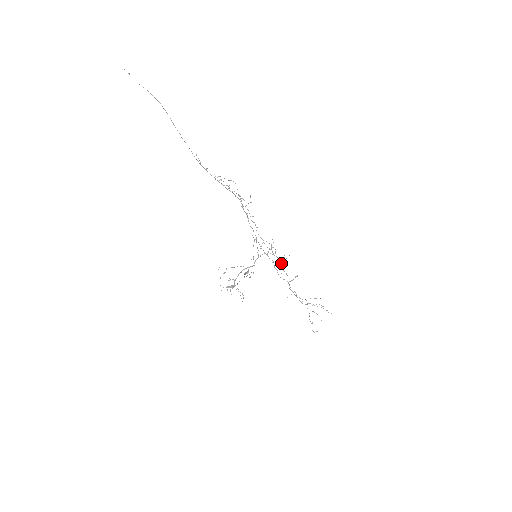
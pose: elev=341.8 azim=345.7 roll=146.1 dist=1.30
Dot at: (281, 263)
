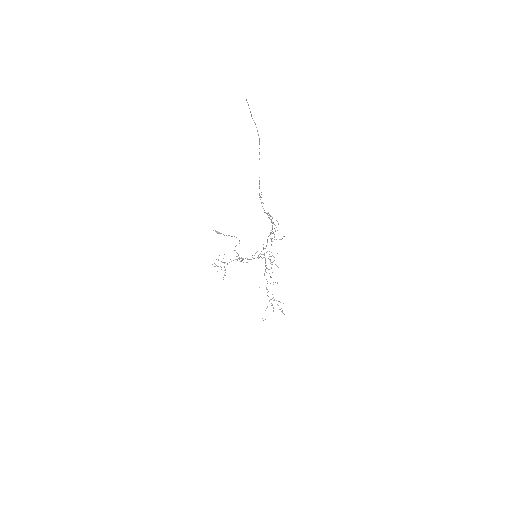
Dot at: (272, 272)
